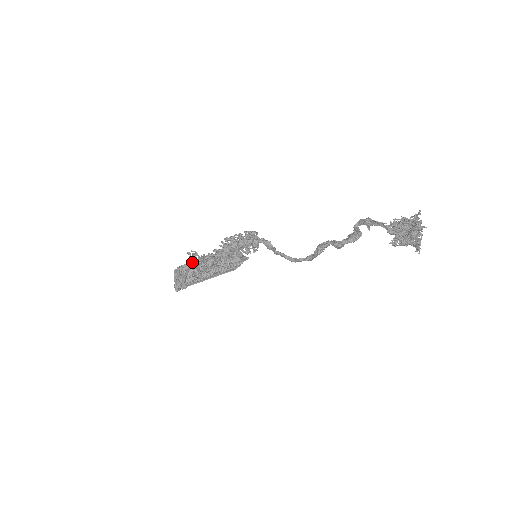
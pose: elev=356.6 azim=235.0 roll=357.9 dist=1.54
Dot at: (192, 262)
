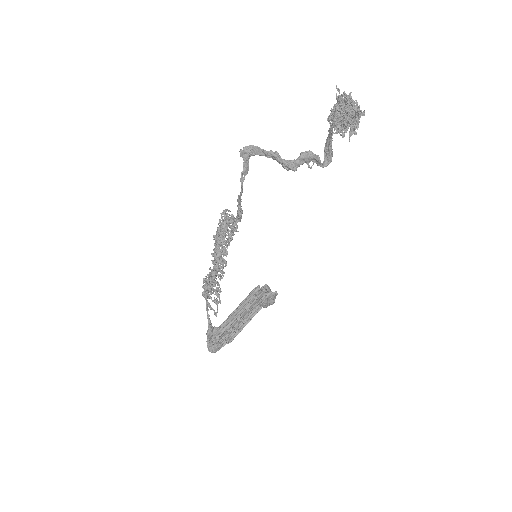
Dot at: occluded
